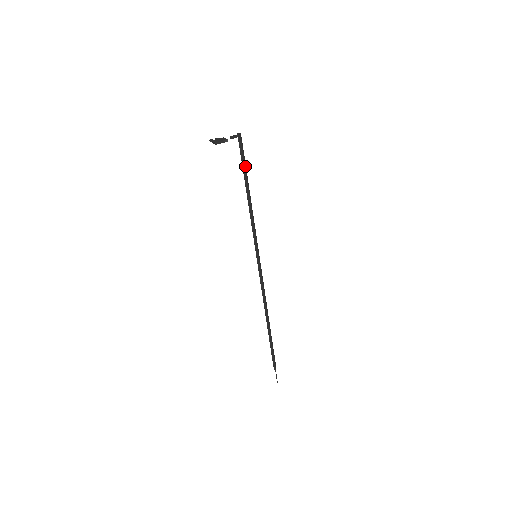
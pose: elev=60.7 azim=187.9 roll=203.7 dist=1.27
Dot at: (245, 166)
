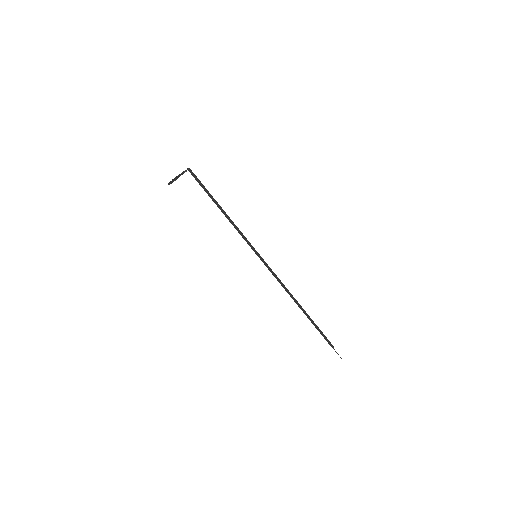
Dot at: (206, 190)
